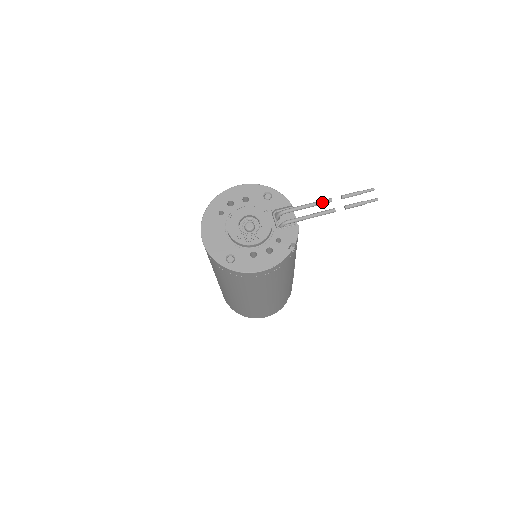
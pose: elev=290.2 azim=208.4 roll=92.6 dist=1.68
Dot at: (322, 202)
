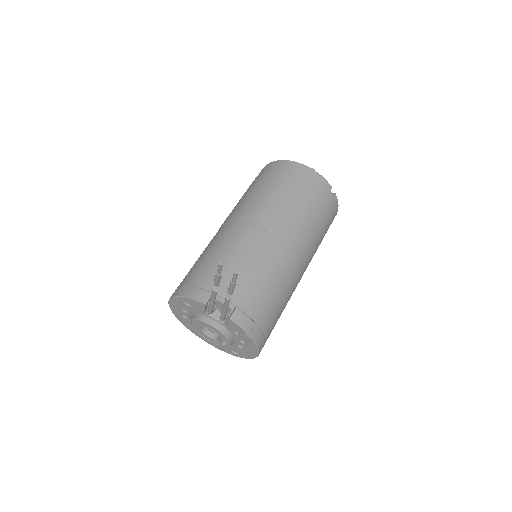
Dot at: (213, 297)
